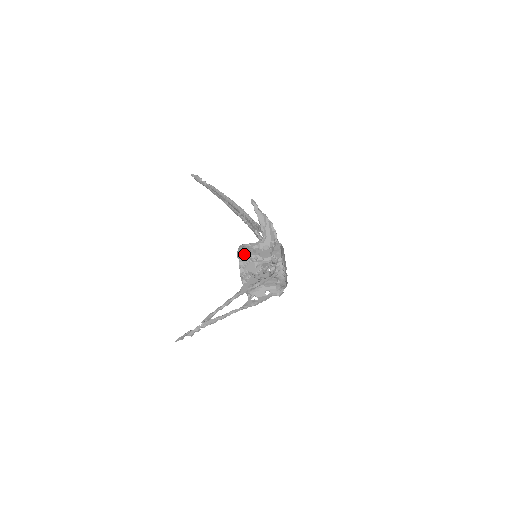
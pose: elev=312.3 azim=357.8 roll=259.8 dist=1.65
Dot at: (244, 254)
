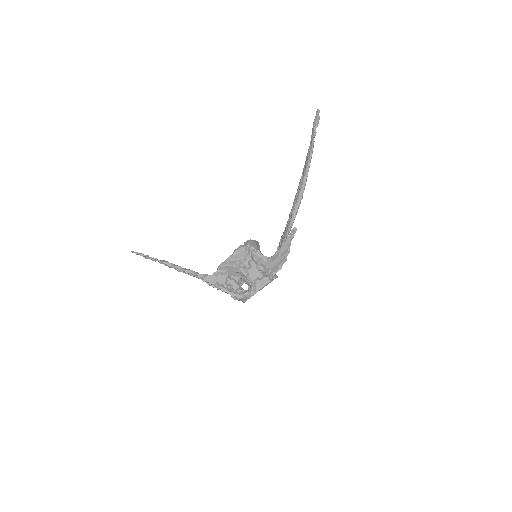
Dot at: (239, 256)
